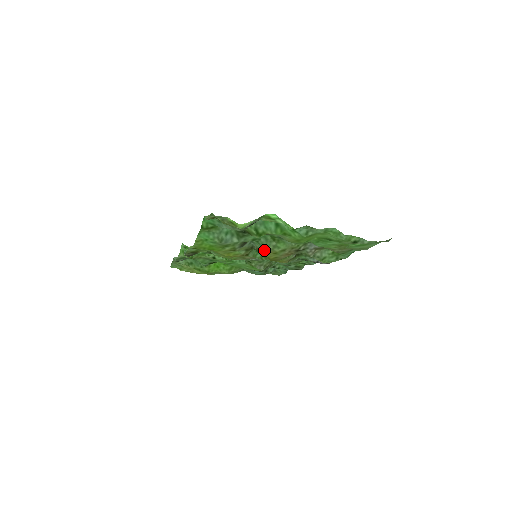
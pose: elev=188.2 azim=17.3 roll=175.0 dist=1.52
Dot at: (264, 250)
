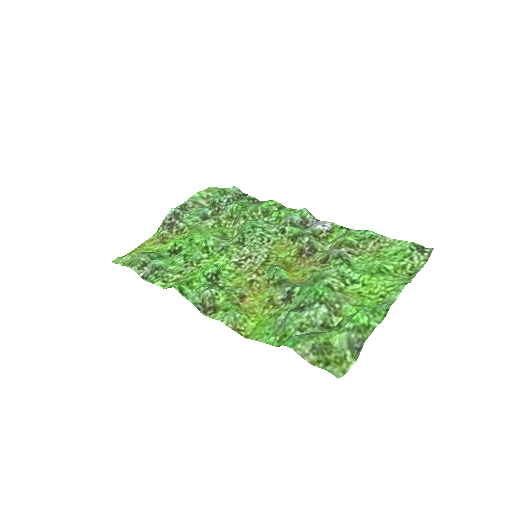
Dot at: (298, 283)
